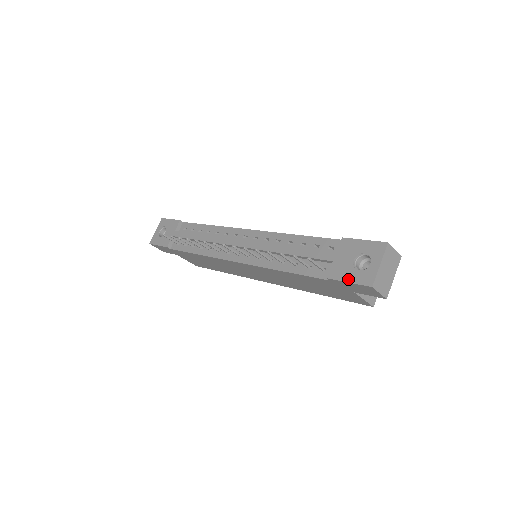
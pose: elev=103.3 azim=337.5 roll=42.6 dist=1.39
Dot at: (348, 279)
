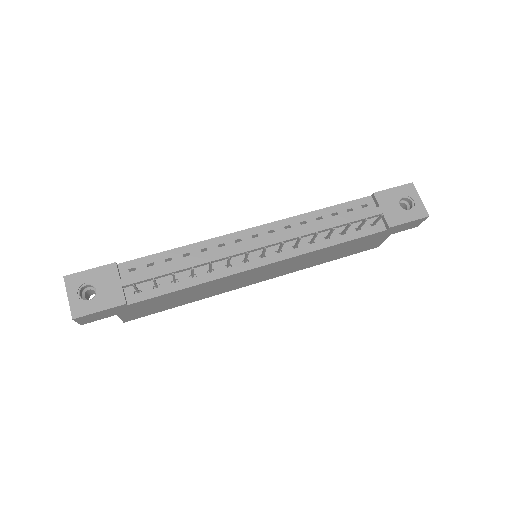
Dot at: (408, 220)
